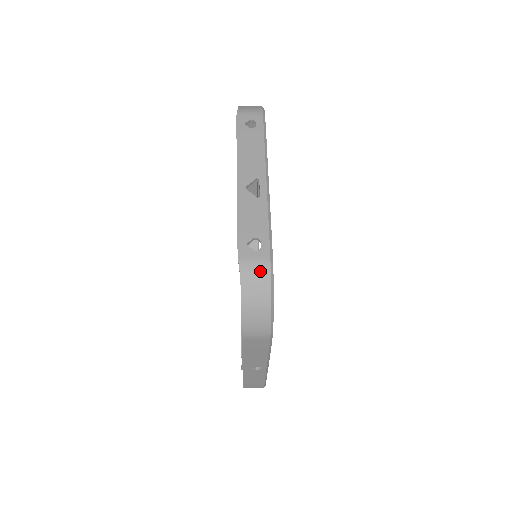
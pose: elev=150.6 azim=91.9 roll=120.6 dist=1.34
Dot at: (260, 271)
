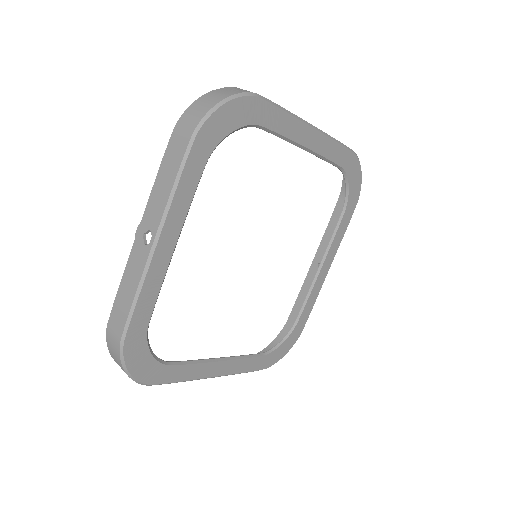
Dot at: (242, 90)
